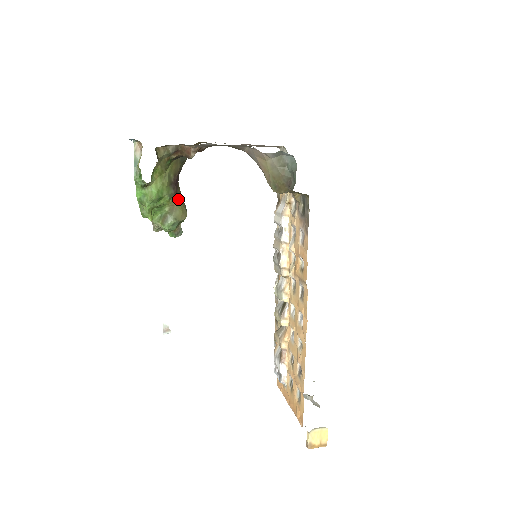
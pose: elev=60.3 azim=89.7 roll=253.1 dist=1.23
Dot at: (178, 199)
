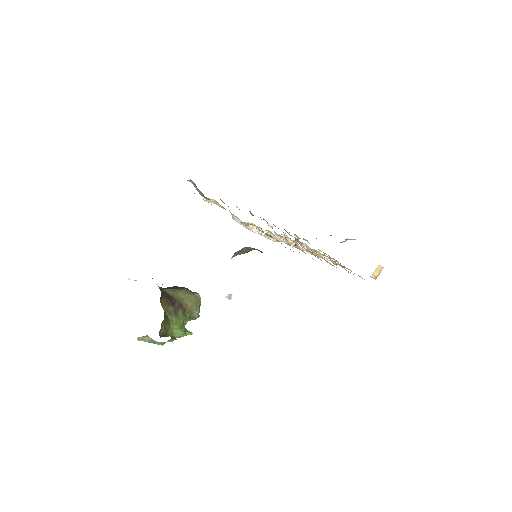
Dot at: (185, 304)
